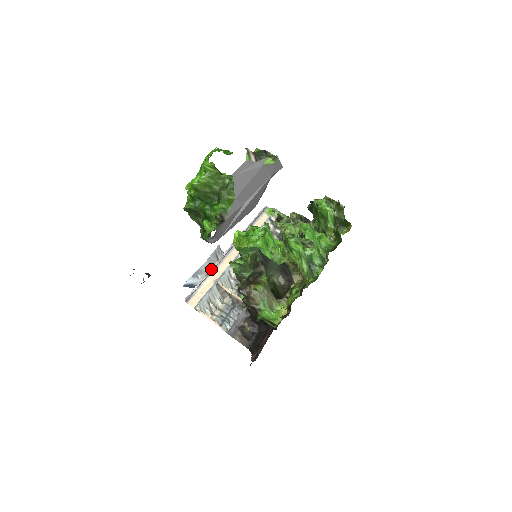
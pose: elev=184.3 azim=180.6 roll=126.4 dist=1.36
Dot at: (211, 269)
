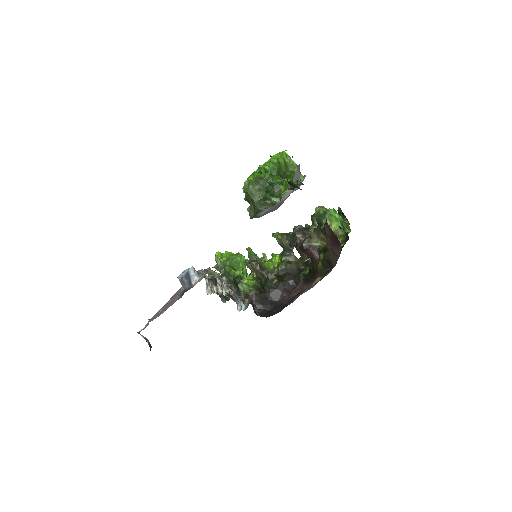
Dot at: (204, 269)
